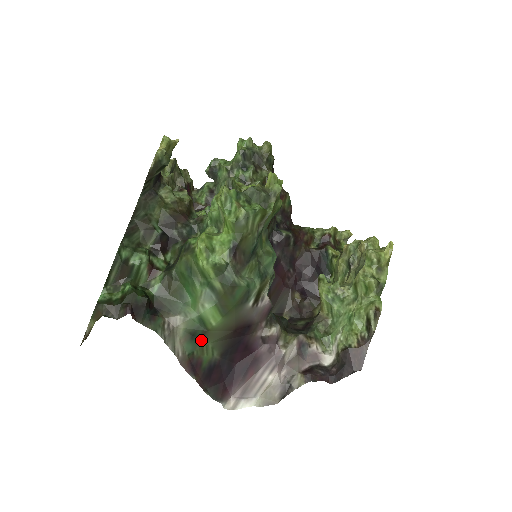
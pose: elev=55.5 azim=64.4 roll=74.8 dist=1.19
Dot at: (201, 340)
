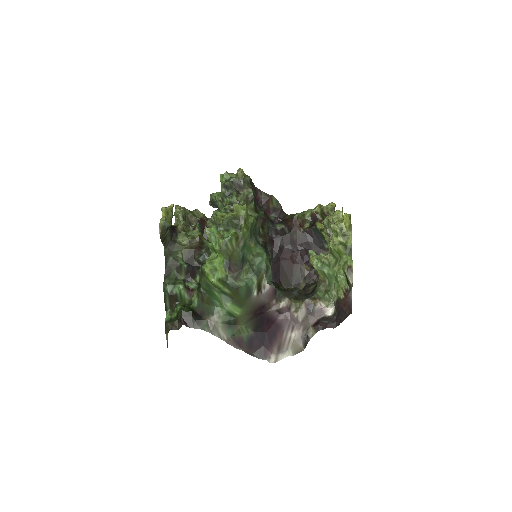
Dot at: (236, 325)
